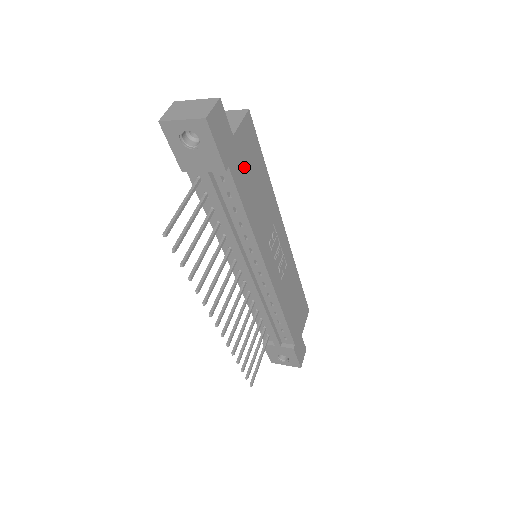
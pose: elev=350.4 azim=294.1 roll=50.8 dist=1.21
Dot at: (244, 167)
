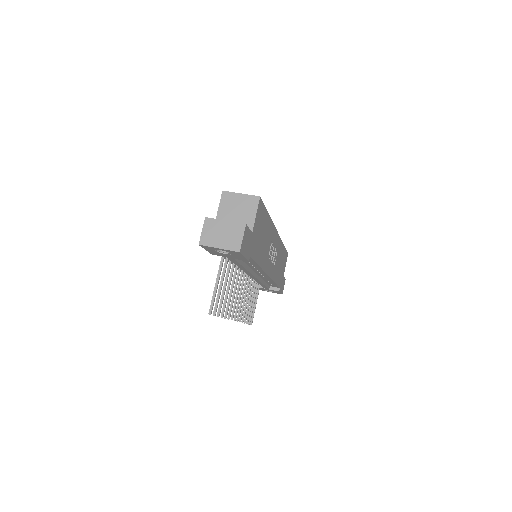
Dot at: (257, 239)
